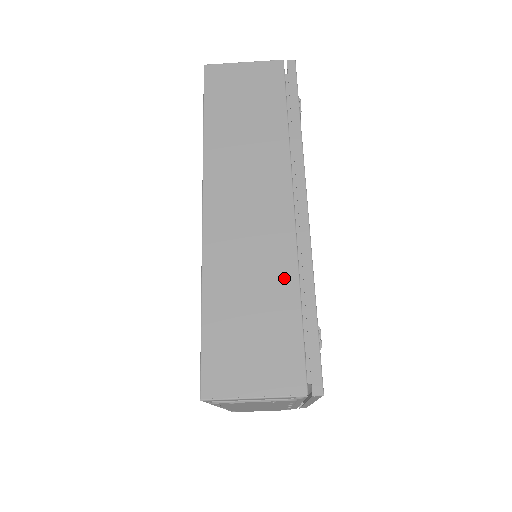
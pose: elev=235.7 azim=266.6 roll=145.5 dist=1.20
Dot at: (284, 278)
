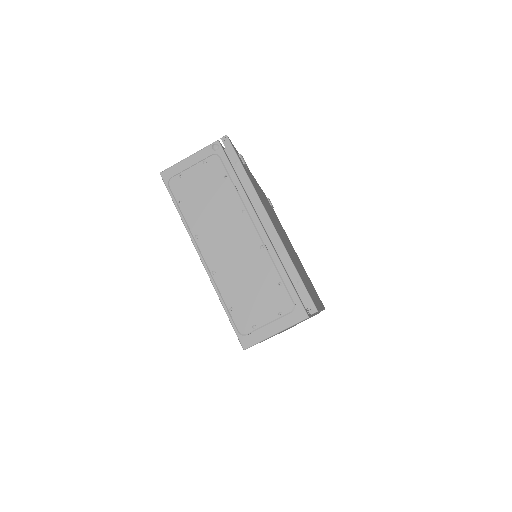
Dot at: occluded
